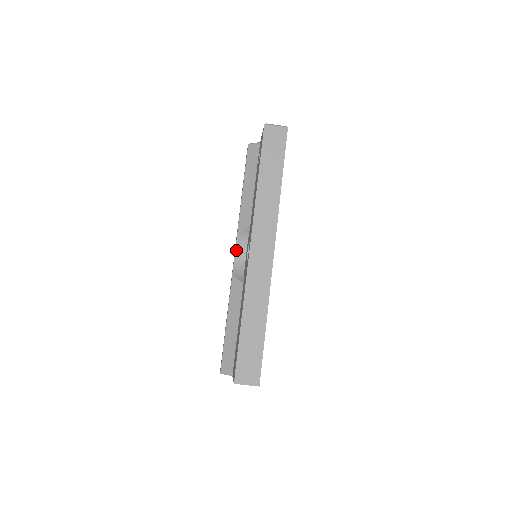
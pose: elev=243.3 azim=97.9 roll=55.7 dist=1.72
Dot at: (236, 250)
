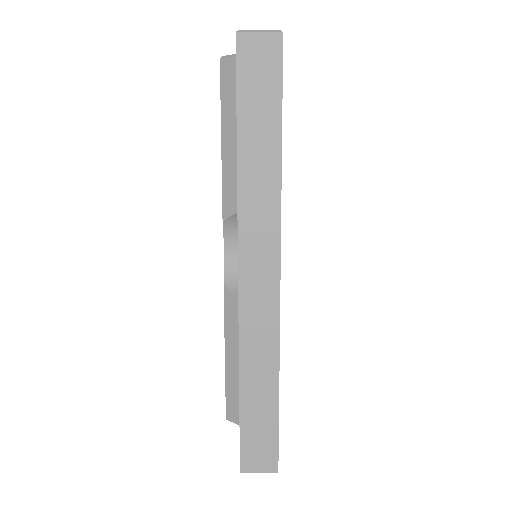
Dot at: (225, 243)
